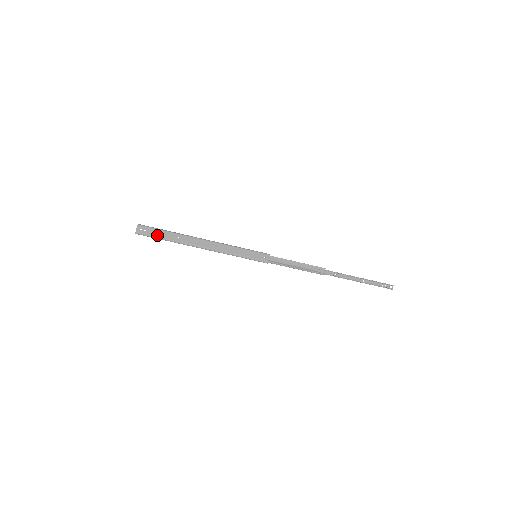
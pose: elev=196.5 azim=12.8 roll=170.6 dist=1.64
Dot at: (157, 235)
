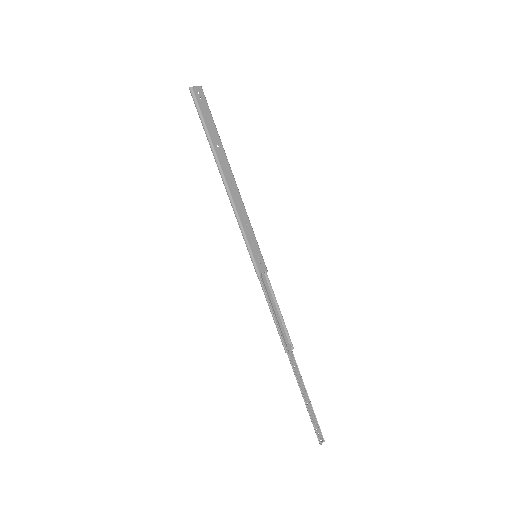
Dot at: (205, 117)
